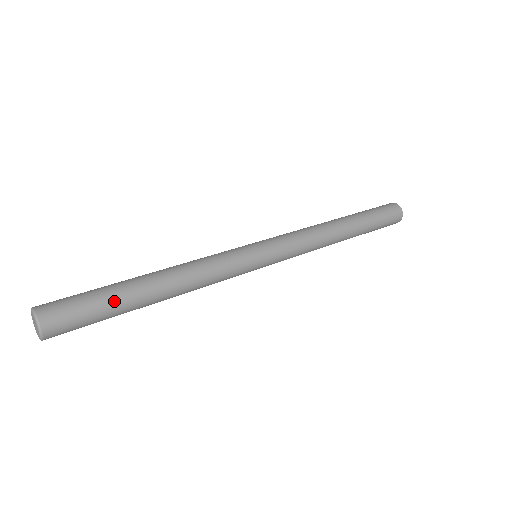
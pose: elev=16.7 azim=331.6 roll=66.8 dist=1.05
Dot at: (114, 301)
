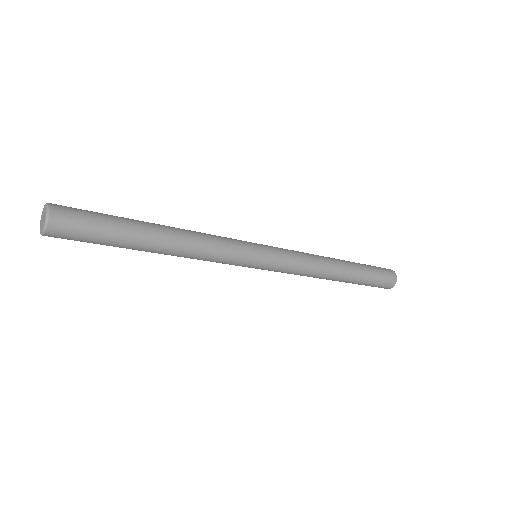
Dot at: (119, 235)
